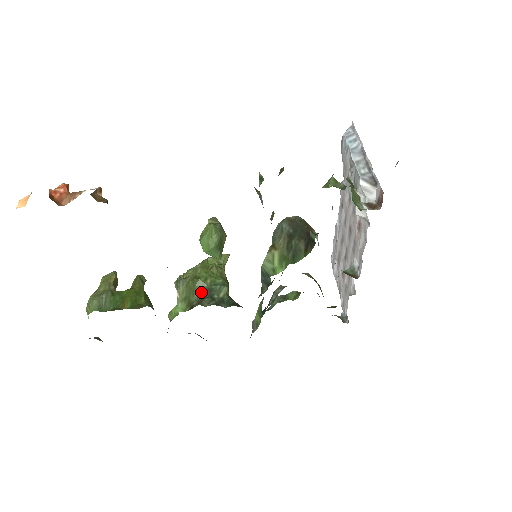
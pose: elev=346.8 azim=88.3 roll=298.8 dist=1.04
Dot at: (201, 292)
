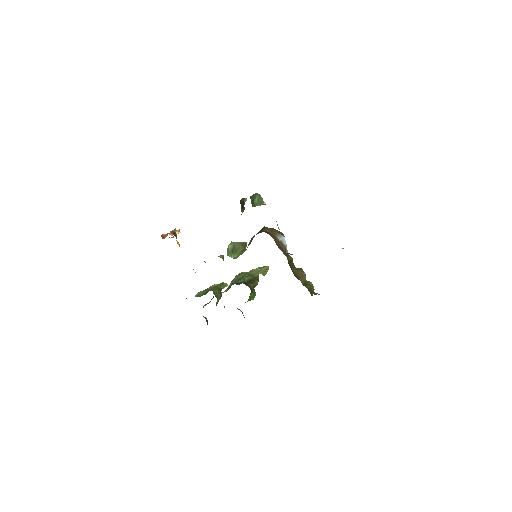
Dot at: occluded
